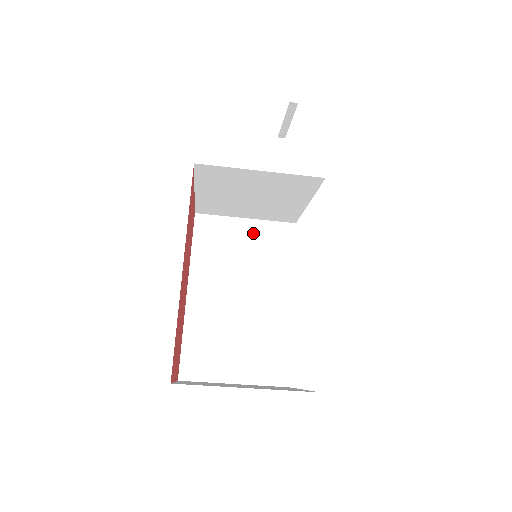
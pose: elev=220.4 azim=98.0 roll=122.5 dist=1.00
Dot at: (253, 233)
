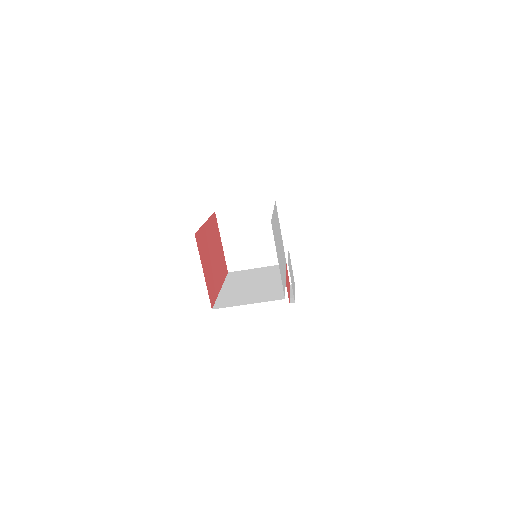
Dot at: (261, 270)
